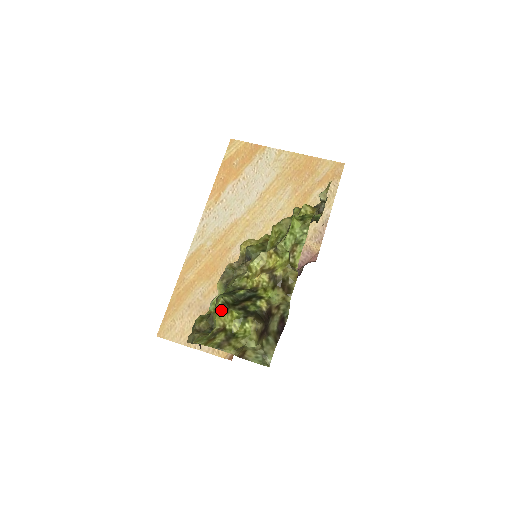
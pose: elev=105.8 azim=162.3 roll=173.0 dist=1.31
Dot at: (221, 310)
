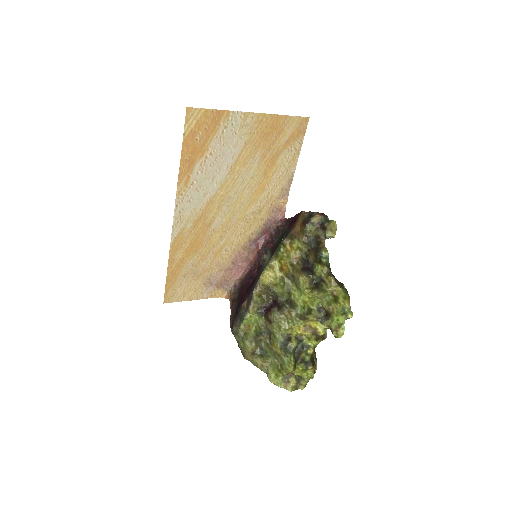
Dot at: (293, 371)
